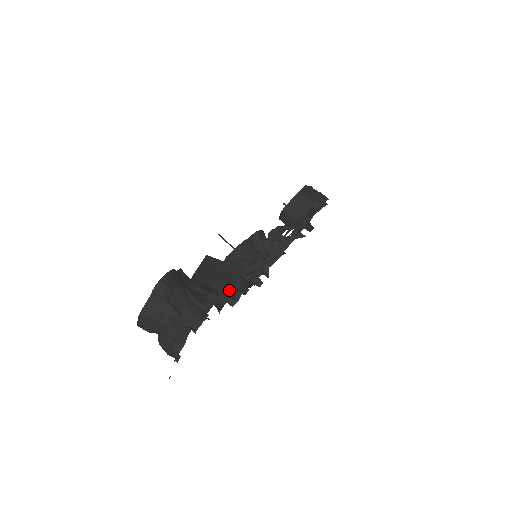
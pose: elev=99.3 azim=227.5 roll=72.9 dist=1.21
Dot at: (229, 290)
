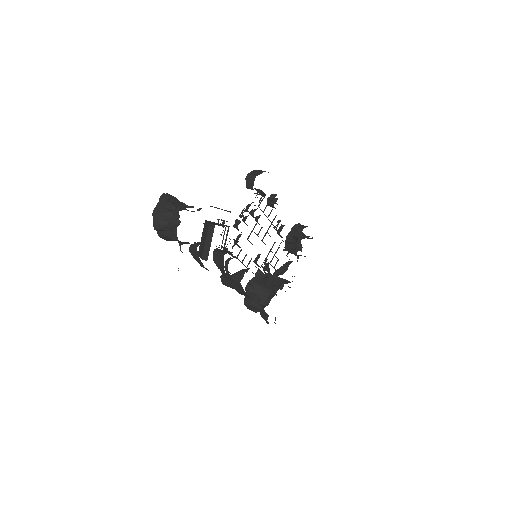
Dot at: (227, 249)
